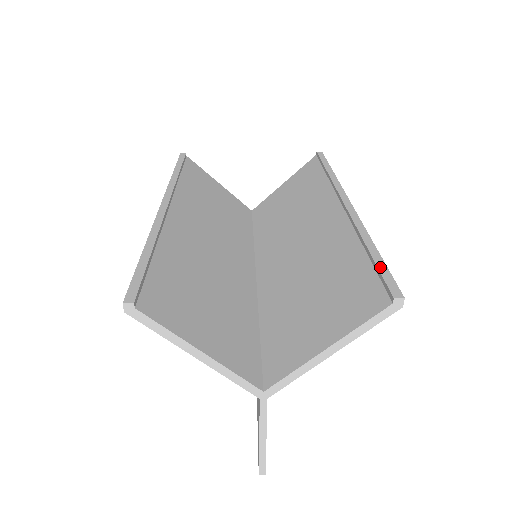
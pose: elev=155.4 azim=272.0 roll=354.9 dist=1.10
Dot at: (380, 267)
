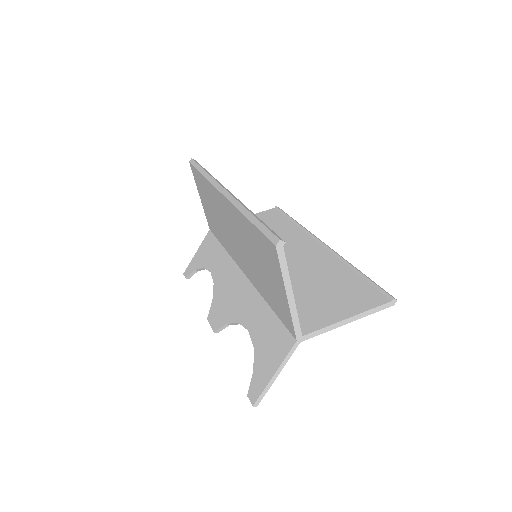
Dot at: (375, 283)
